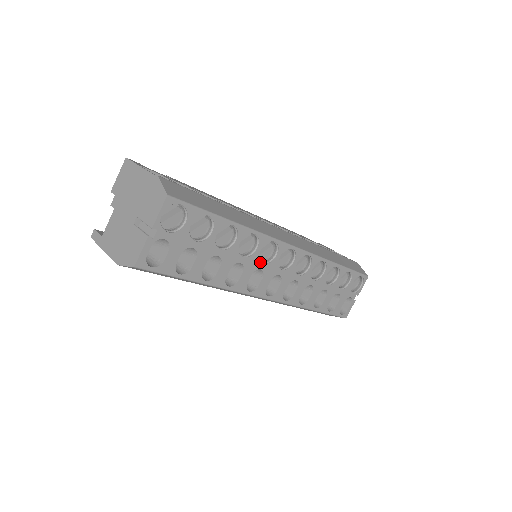
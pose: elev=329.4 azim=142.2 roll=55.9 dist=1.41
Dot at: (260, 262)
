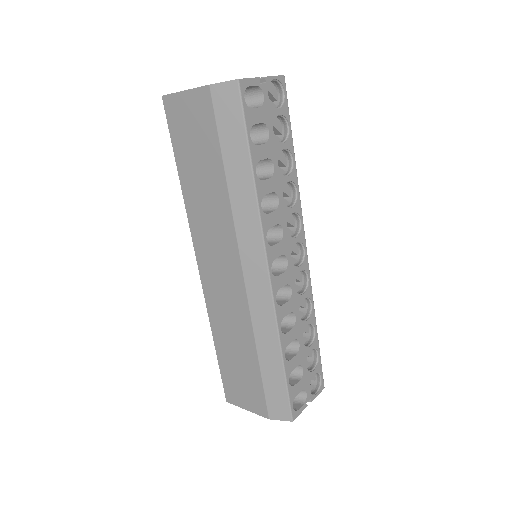
Dot at: (286, 223)
